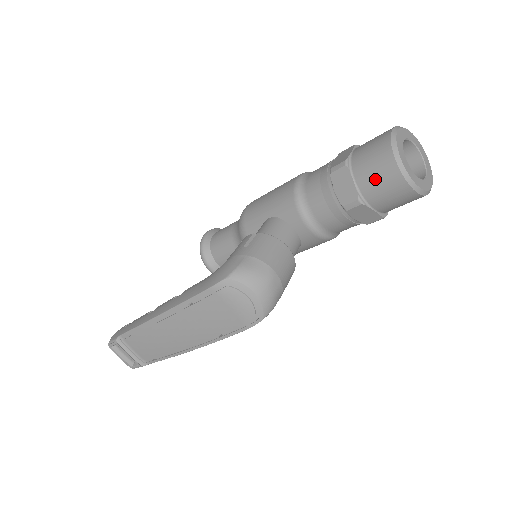
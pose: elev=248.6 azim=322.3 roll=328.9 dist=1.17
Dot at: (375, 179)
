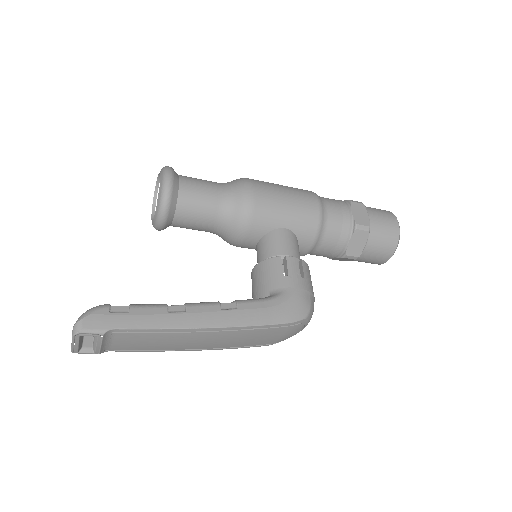
Dot at: (377, 252)
